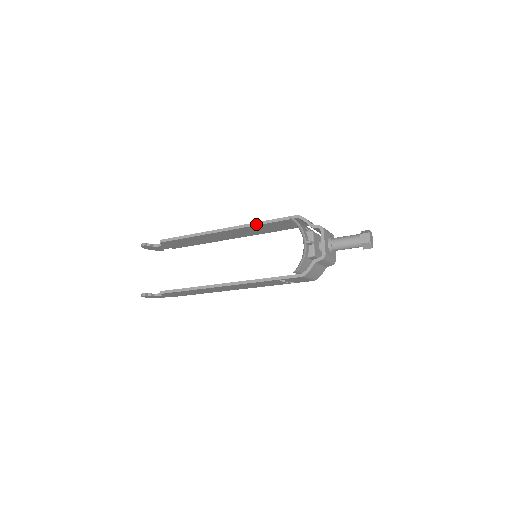
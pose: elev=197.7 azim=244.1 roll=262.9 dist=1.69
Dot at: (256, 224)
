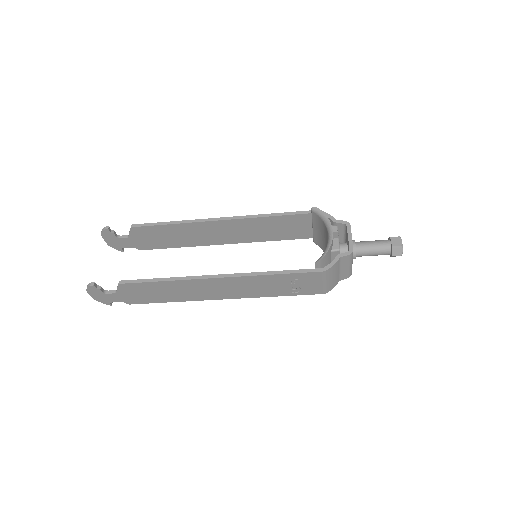
Dot at: (266, 215)
